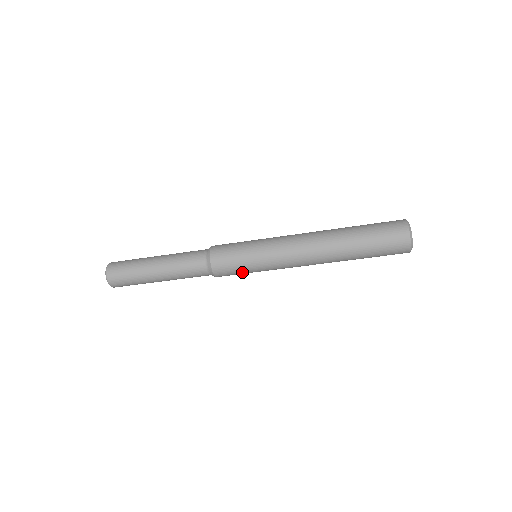
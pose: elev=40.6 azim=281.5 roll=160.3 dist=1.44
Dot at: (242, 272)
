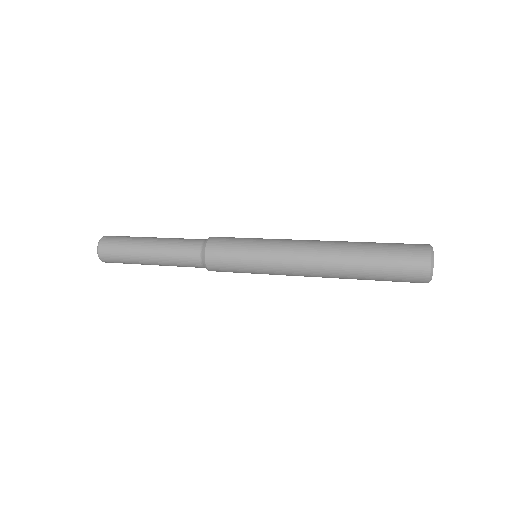
Dot at: (239, 272)
